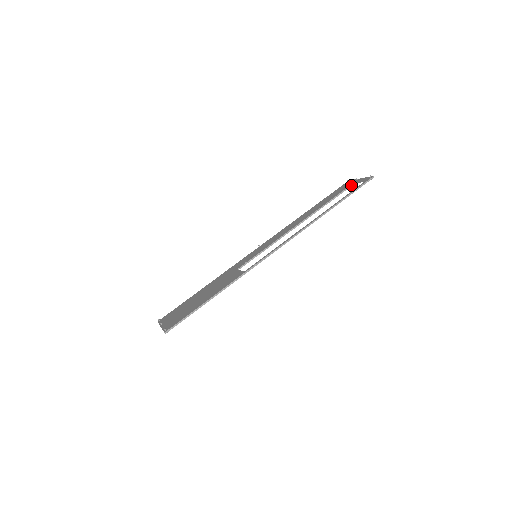
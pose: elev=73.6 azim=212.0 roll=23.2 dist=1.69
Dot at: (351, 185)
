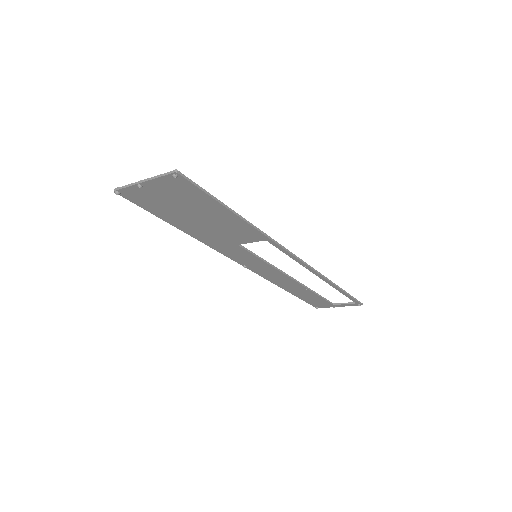
Dot at: (331, 302)
